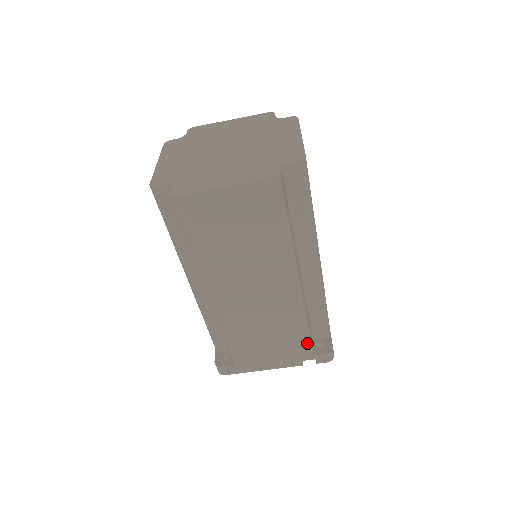
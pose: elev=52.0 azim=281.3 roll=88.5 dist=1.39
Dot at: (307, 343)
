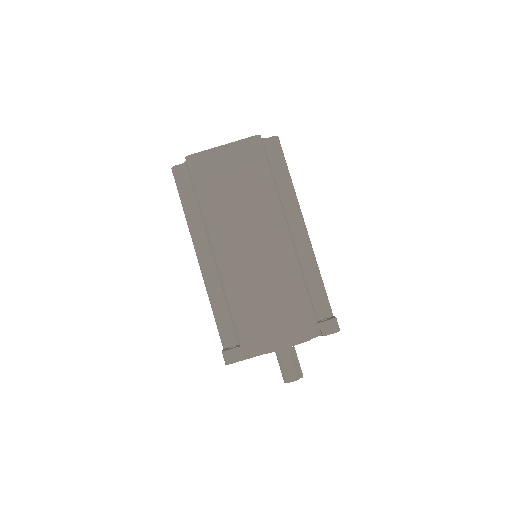
Dot at: (308, 306)
